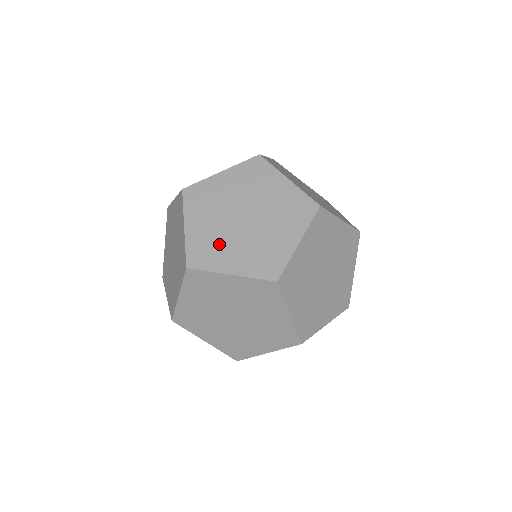
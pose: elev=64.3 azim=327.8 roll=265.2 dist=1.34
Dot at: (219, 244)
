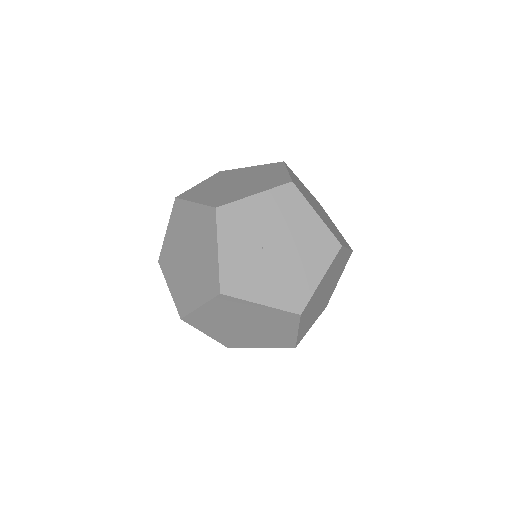
Dot at: (173, 262)
